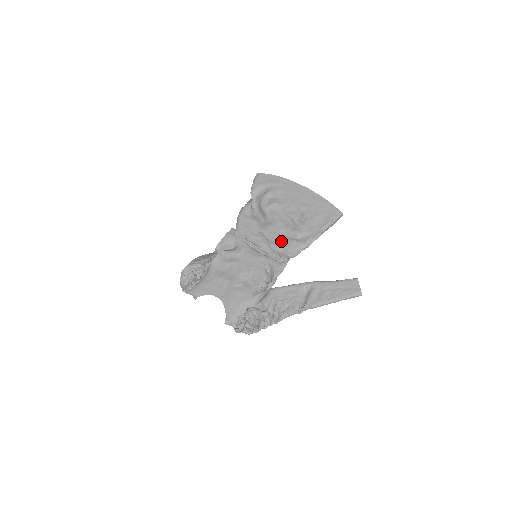
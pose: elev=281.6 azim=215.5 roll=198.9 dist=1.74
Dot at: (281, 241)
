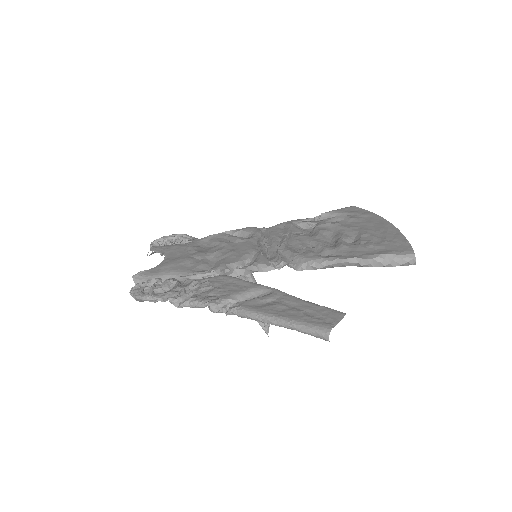
Dot at: (299, 249)
